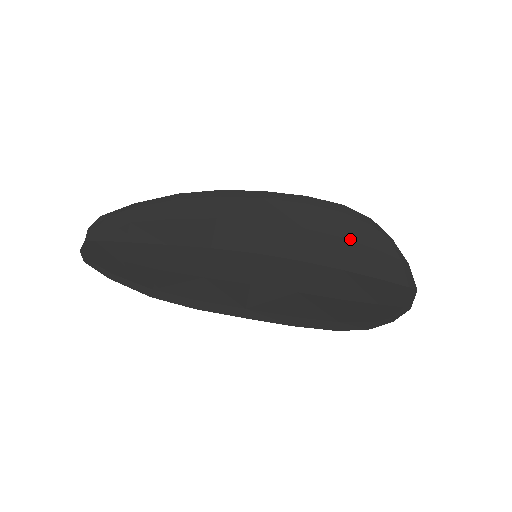
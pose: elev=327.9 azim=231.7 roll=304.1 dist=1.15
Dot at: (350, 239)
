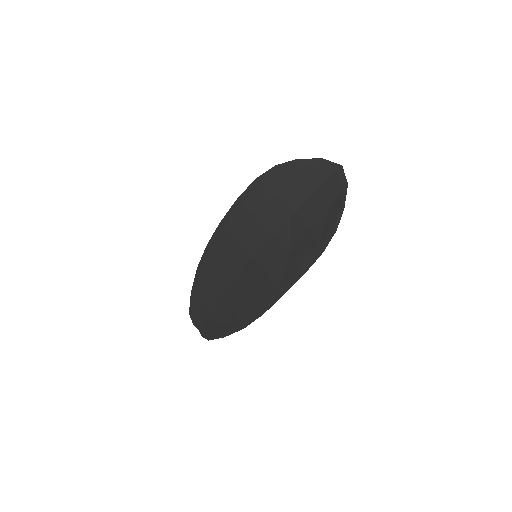
Dot at: (280, 190)
